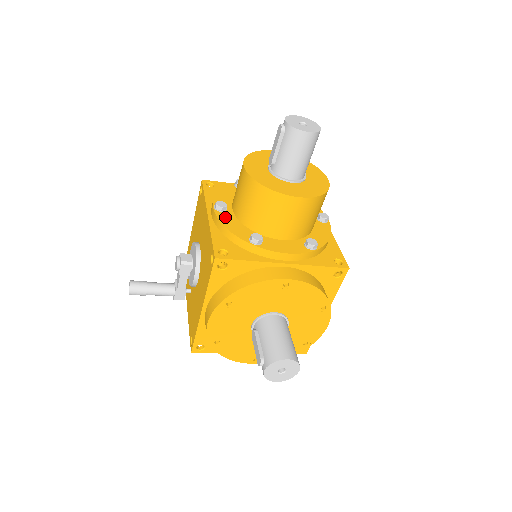
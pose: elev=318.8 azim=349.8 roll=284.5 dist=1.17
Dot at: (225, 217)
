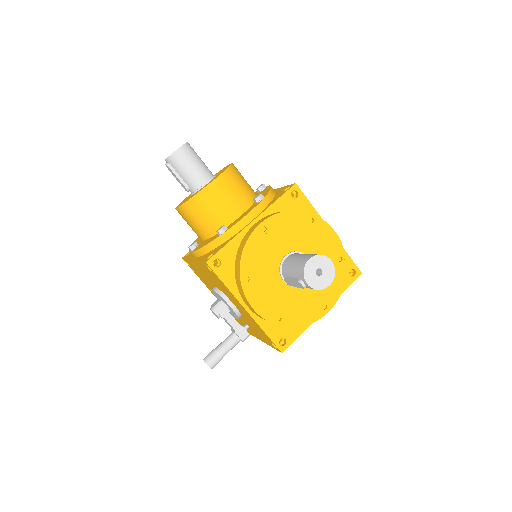
Dot at: (199, 246)
